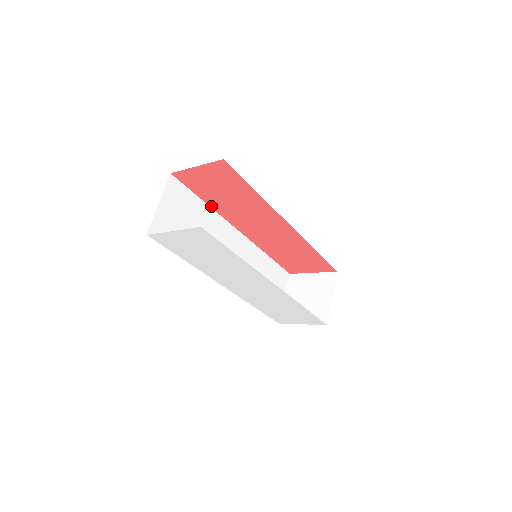
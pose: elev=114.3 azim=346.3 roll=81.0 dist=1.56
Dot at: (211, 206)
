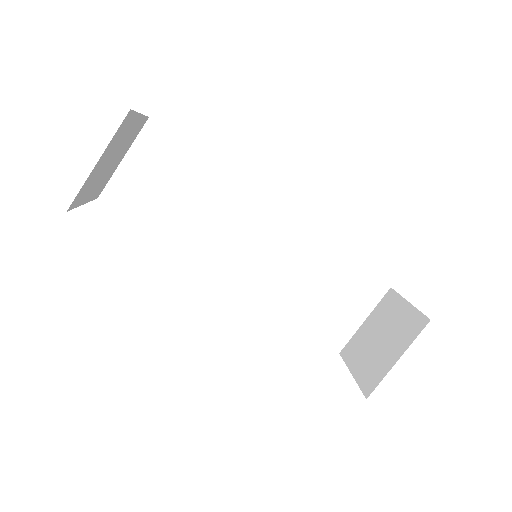
Dot at: occluded
